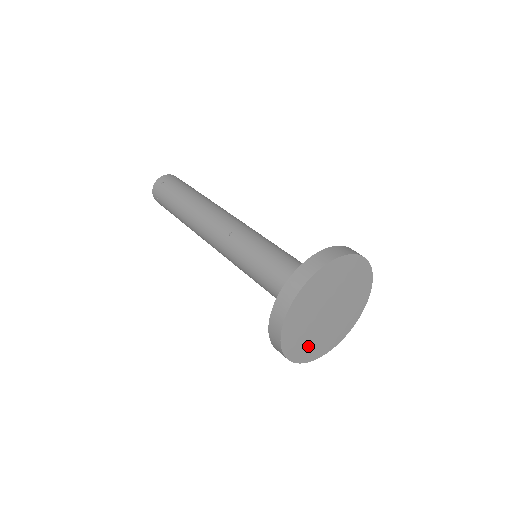
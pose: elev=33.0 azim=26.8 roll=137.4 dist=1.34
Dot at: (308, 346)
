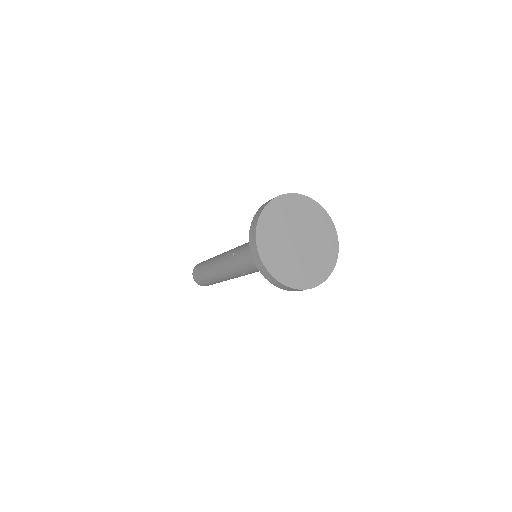
Dot at: (302, 273)
